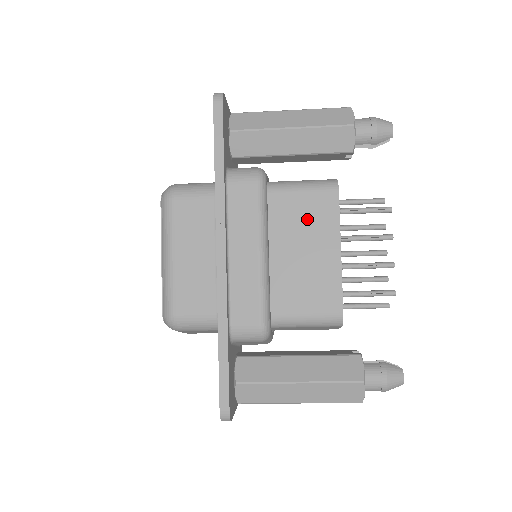
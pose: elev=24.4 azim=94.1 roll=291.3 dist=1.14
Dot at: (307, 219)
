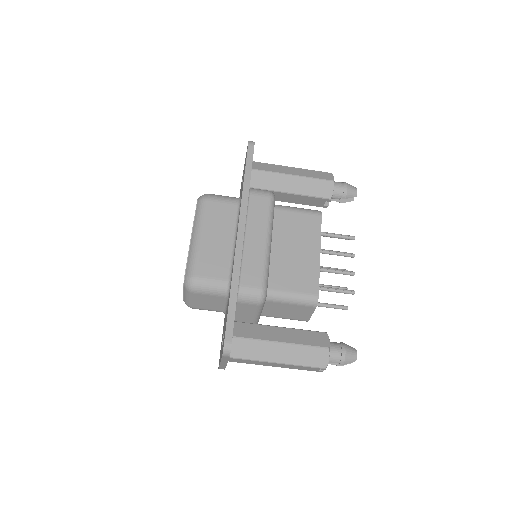
Dot at: (299, 230)
